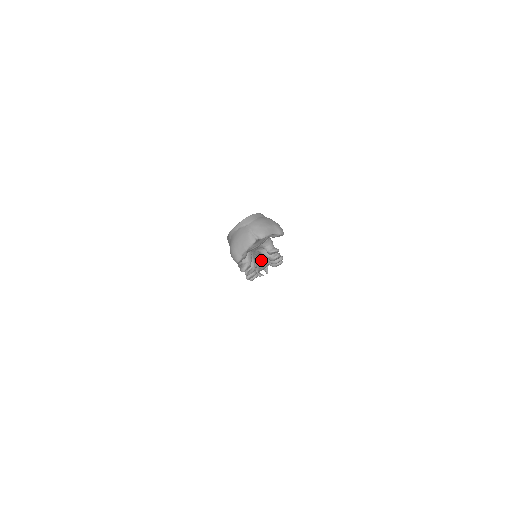
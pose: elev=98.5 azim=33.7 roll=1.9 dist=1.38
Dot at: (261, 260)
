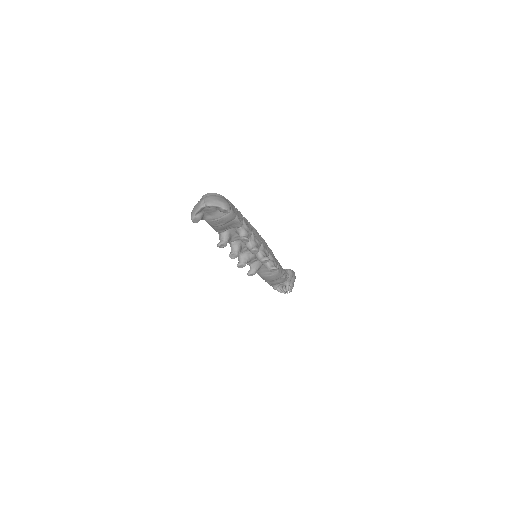
Dot at: occluded
